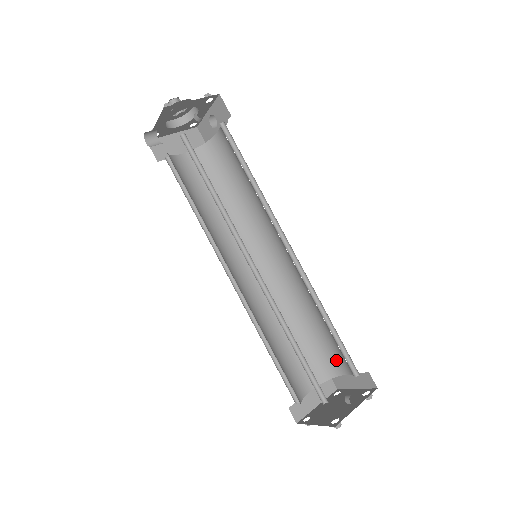
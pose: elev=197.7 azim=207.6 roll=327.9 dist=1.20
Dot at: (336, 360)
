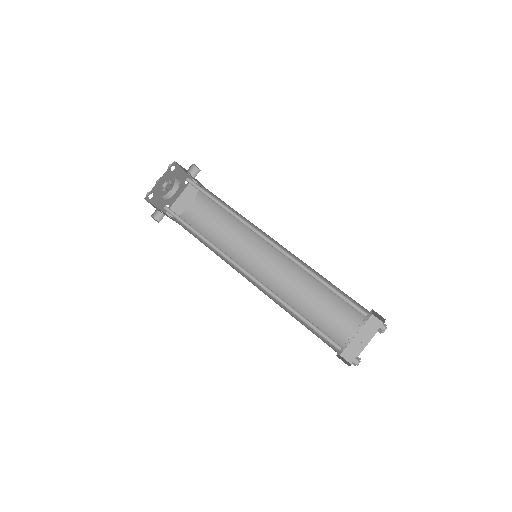
Dot at: (358, 304)
